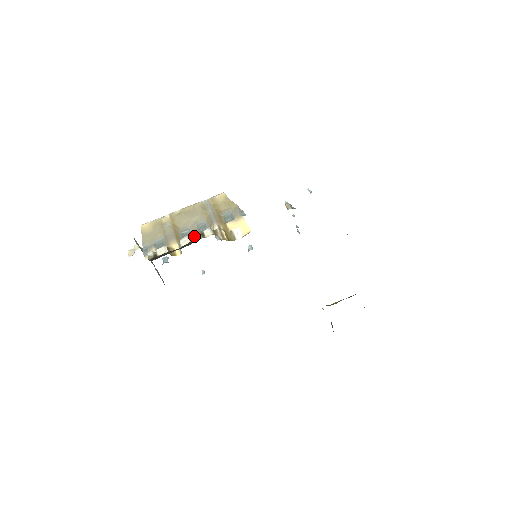
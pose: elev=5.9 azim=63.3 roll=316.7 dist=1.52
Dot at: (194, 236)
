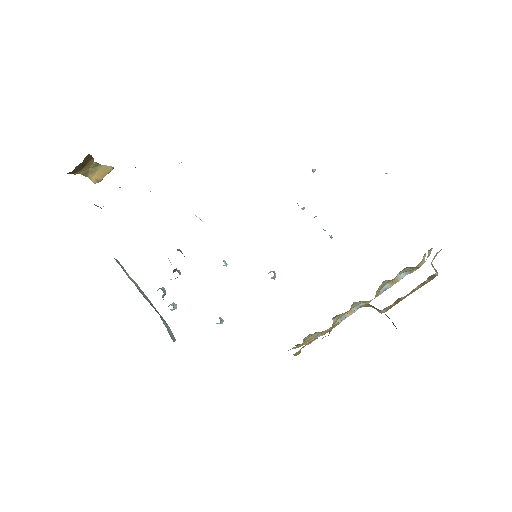
Dot at: occluded
